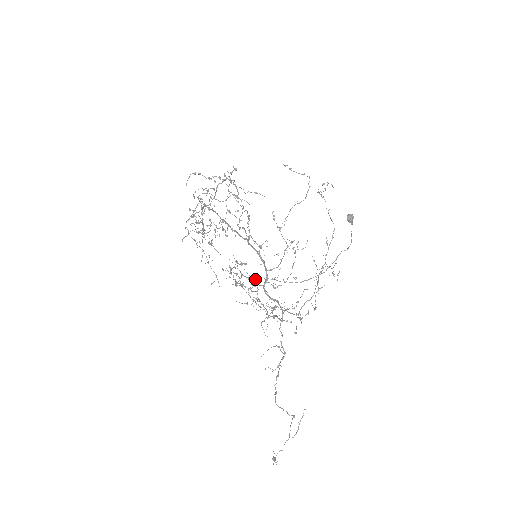
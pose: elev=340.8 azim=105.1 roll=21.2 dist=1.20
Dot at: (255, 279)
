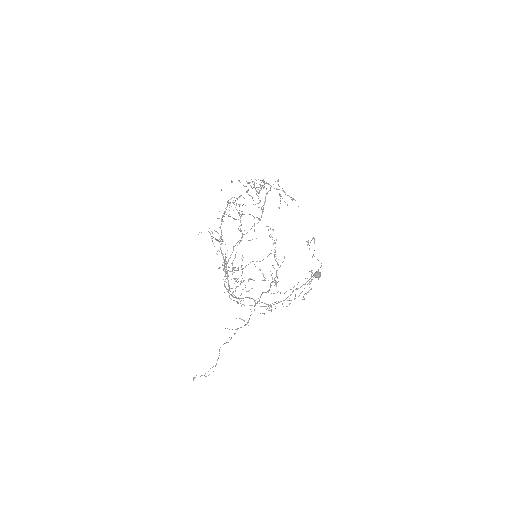
Dot at: (235, 278)
